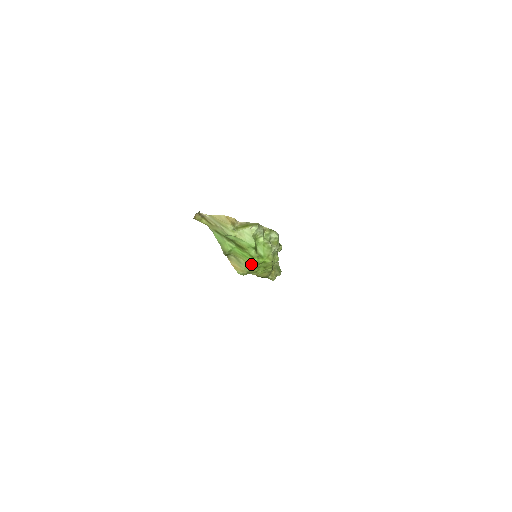
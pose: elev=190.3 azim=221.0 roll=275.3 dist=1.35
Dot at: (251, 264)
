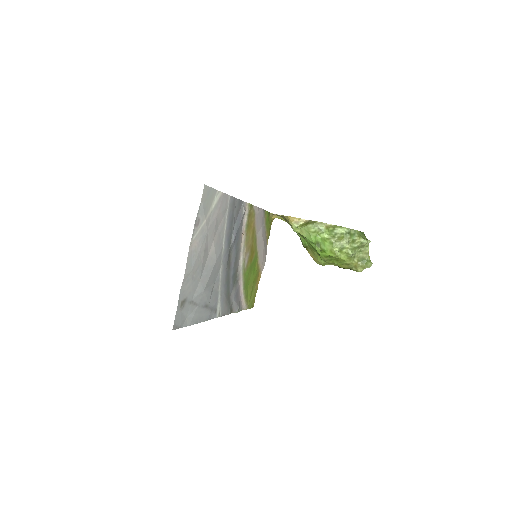
Dot at: (320, 257)
